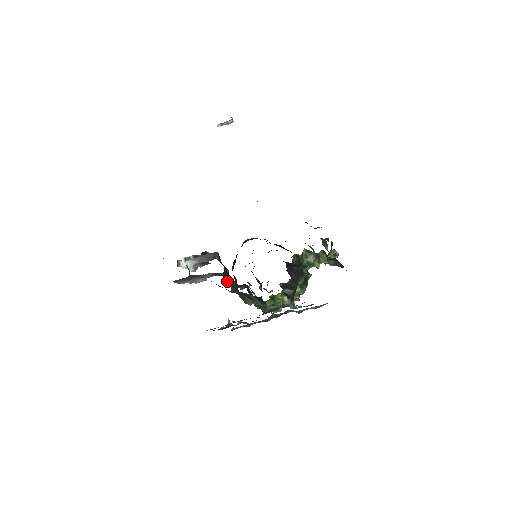
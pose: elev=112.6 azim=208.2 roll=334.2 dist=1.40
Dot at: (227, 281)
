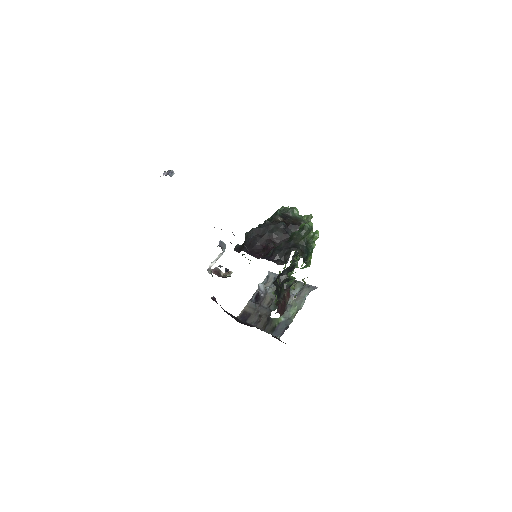
Dot at: occluded
